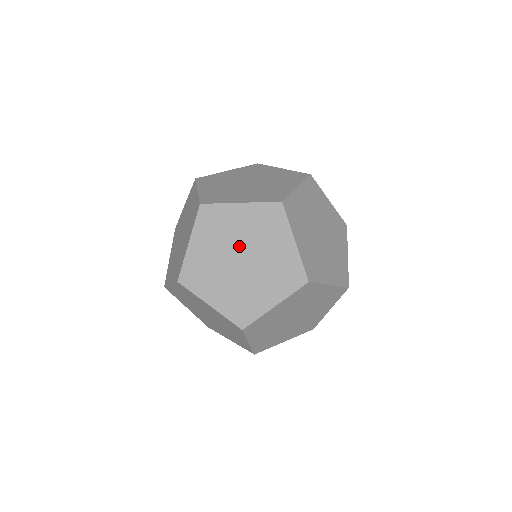
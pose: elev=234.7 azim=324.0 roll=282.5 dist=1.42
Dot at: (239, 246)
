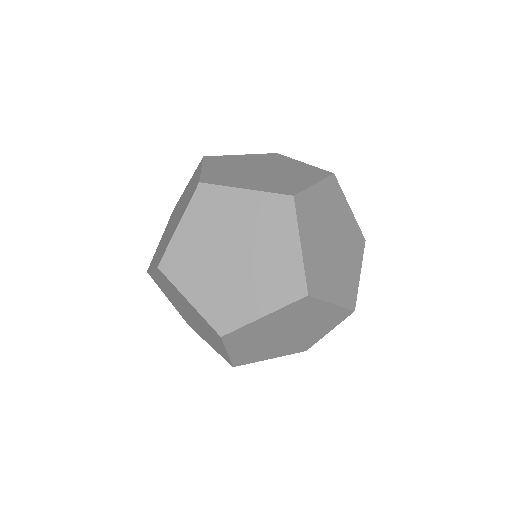
Dot at: (296, 327)
